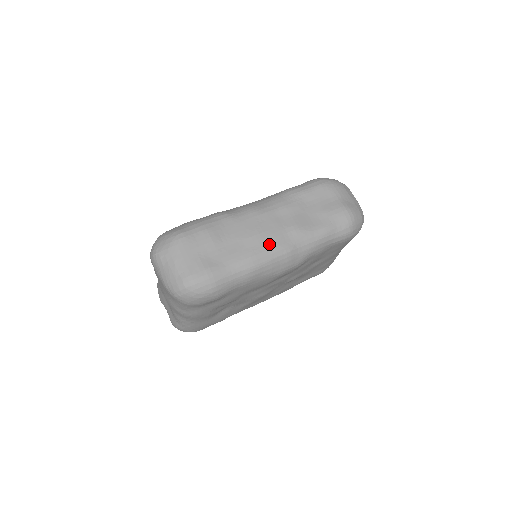
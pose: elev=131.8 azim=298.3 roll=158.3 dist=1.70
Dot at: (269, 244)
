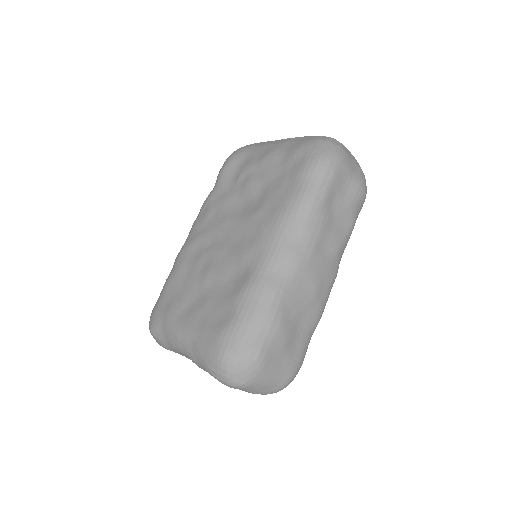
Dot at: (326, 287)
